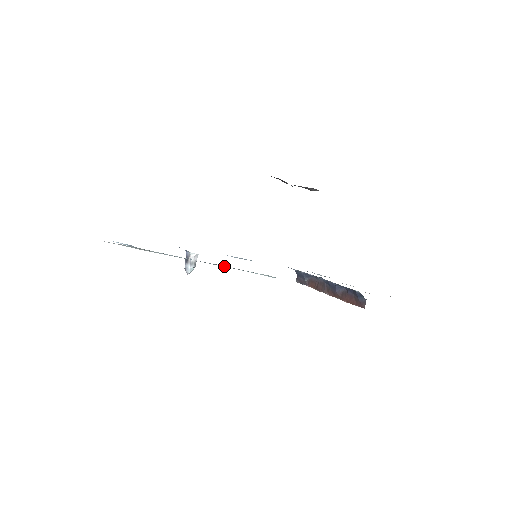
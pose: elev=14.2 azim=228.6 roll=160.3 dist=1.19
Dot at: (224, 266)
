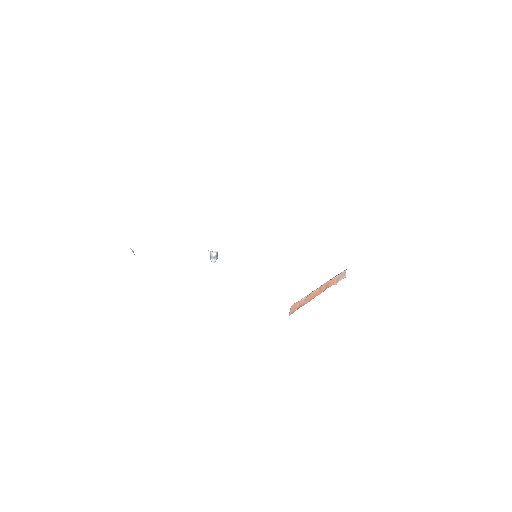
Dot at: occluded
